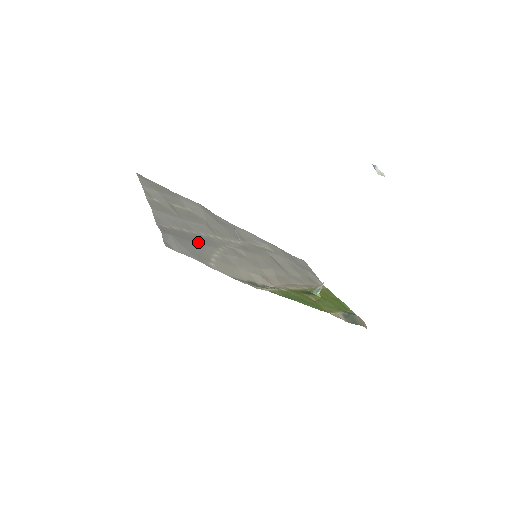
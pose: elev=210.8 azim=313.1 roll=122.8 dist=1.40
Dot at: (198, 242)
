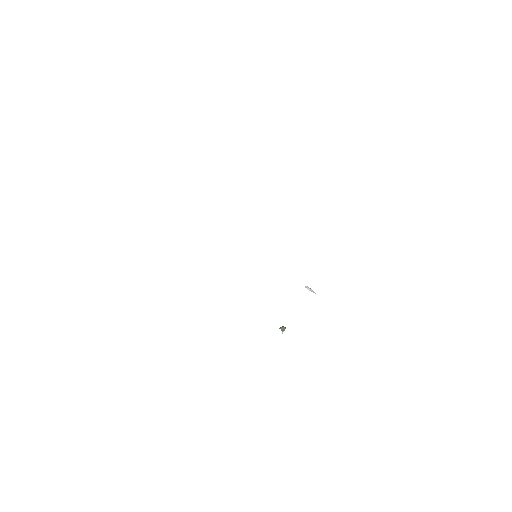
Dot at: occluded
